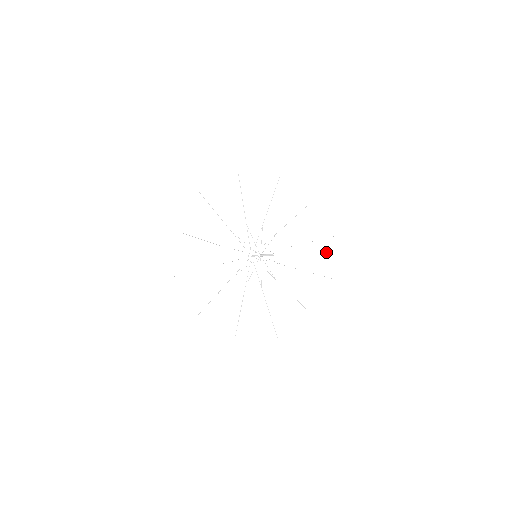
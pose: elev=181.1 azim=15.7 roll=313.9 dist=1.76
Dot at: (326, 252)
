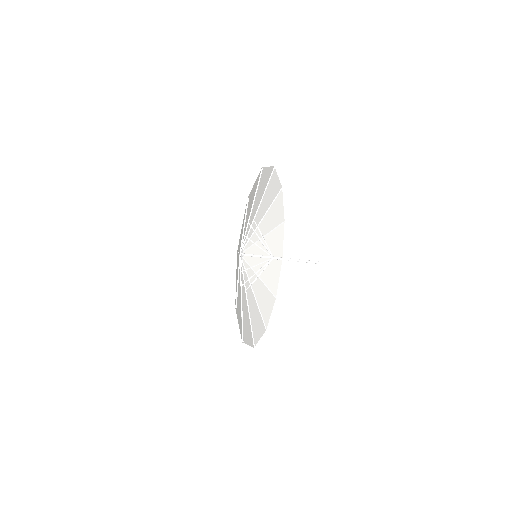
Dot at: (277, 272)
